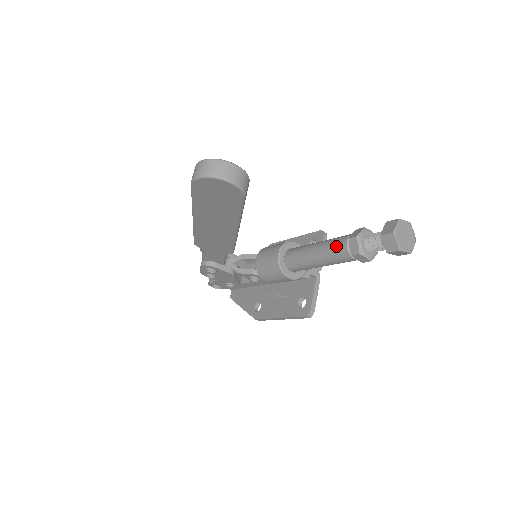
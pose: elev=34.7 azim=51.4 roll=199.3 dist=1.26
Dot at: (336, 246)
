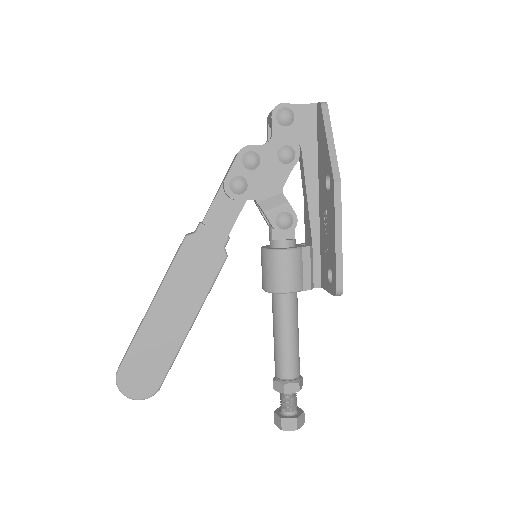
Dot at: occluded
